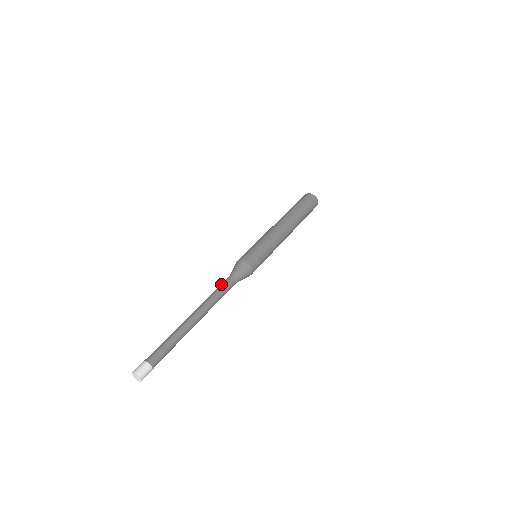
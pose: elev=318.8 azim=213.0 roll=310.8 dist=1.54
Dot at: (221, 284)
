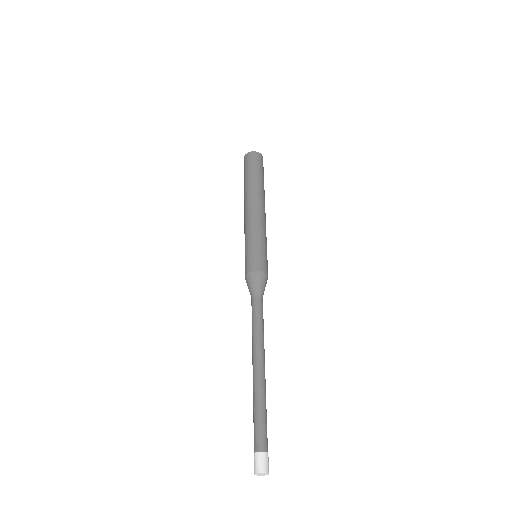
Dot at: (257, 311)
